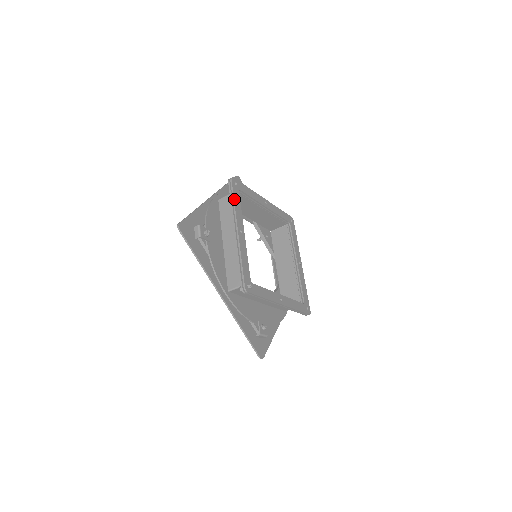
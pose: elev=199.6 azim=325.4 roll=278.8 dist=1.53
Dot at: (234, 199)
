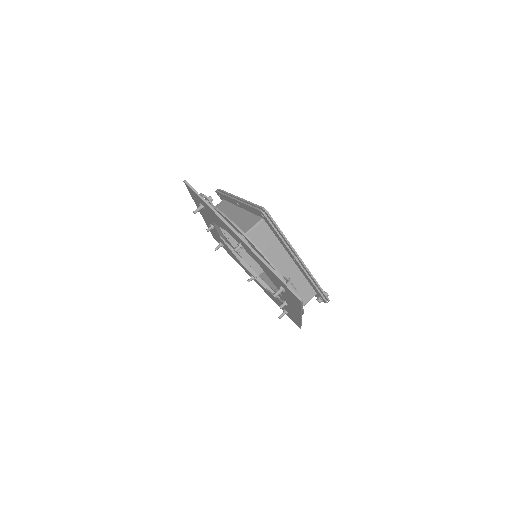
Dot at: (281, 231)
